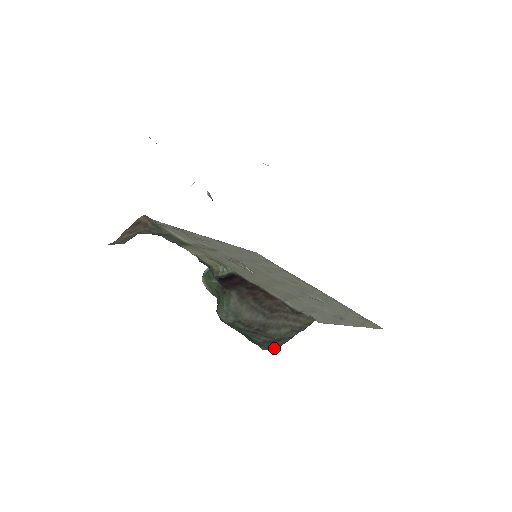
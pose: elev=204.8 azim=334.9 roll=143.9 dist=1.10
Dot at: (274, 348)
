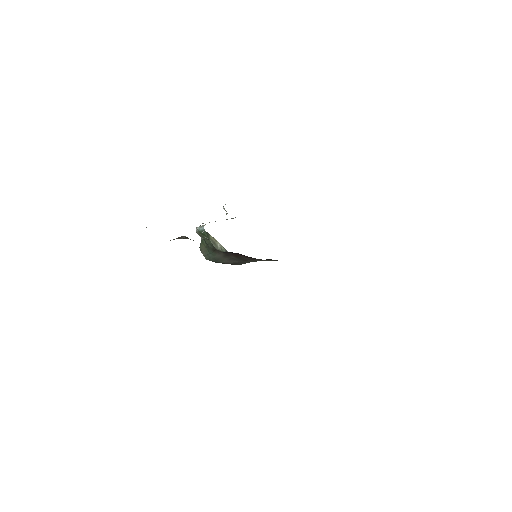
Dot at: occluded
